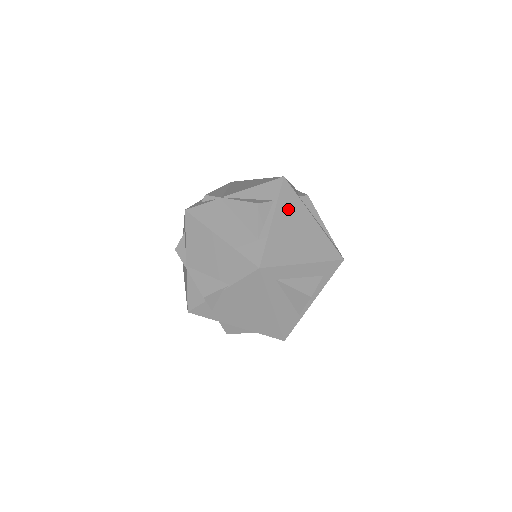
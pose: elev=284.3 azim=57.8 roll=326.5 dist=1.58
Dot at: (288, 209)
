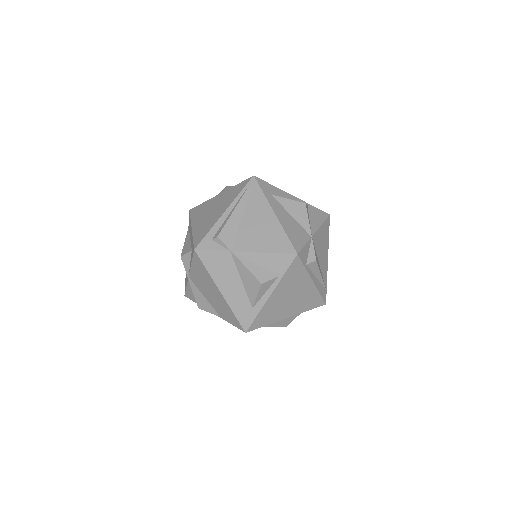
Dot at: (290, 282)
